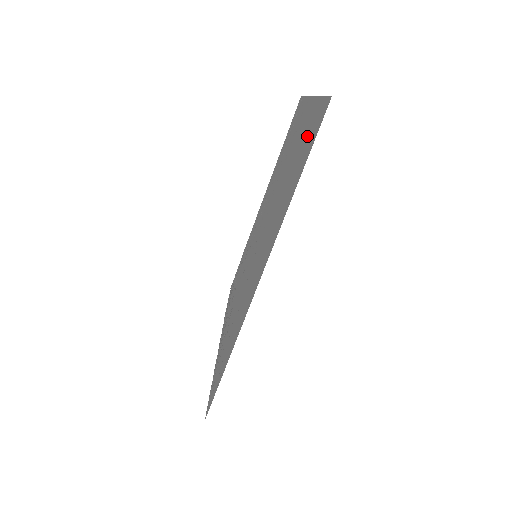
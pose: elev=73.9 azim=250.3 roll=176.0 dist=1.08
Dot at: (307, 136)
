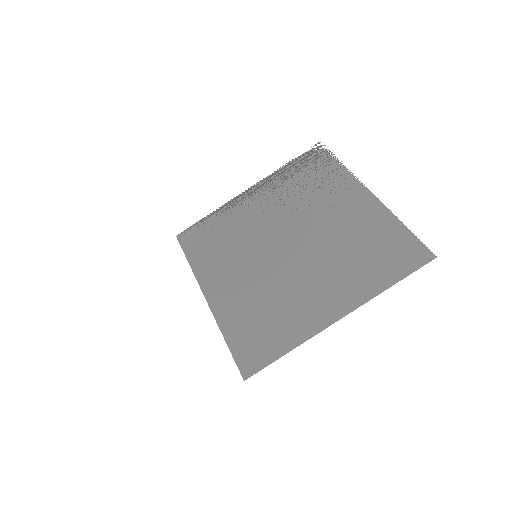
Dot at: (266, 340)
